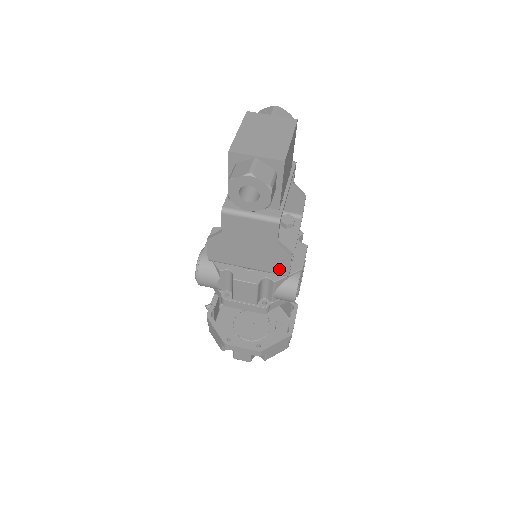
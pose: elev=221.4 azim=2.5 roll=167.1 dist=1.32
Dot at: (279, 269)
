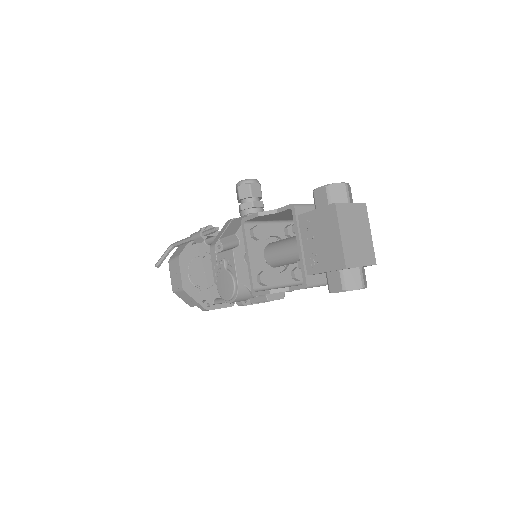
Dot at: occluded
